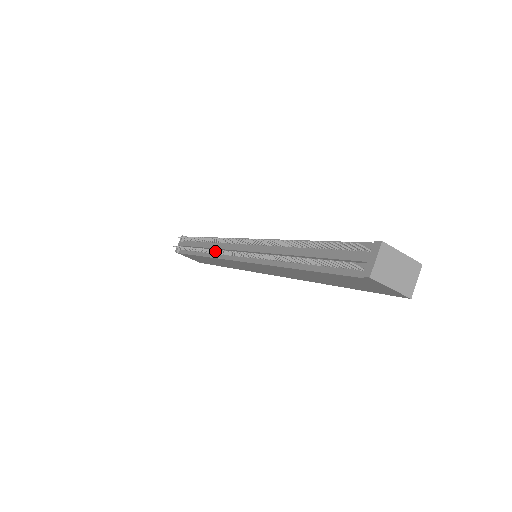
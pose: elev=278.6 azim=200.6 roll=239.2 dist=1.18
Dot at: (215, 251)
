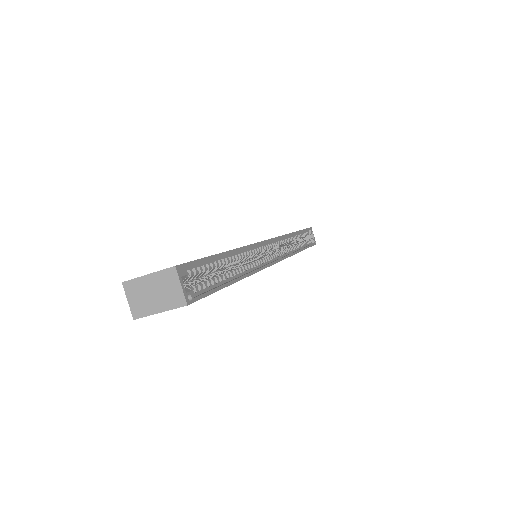
Dot at: occluded
